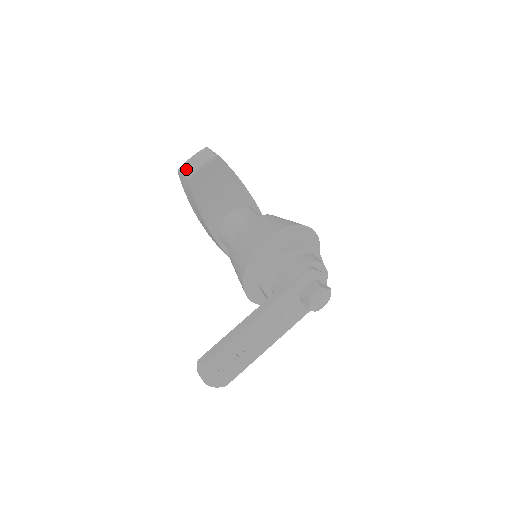
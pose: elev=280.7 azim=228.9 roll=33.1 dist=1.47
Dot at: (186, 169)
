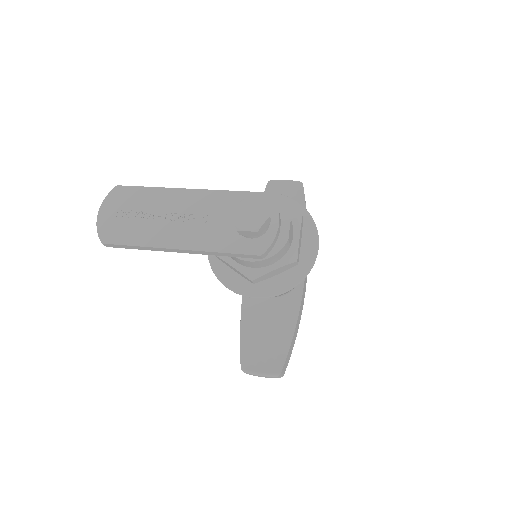
Dot at: occluded
